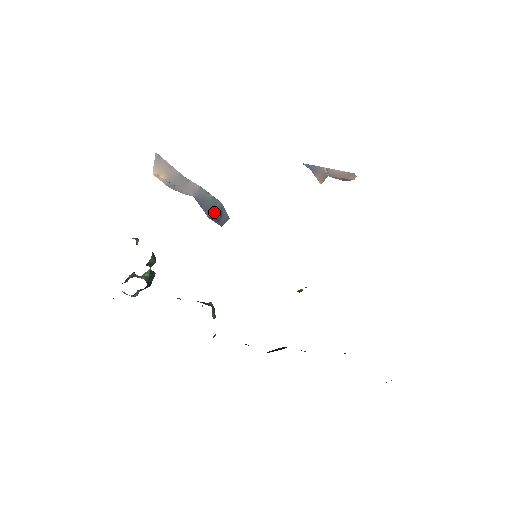
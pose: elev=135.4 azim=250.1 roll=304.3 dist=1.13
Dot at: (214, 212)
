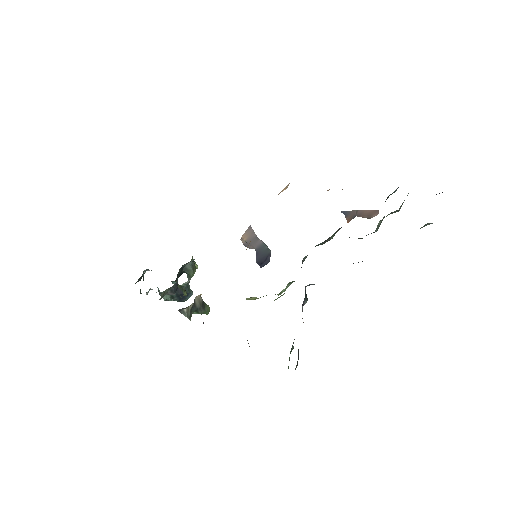
Dot at: (262, 258)
